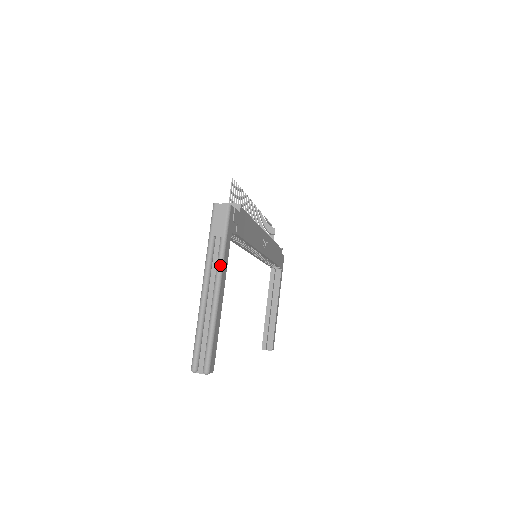
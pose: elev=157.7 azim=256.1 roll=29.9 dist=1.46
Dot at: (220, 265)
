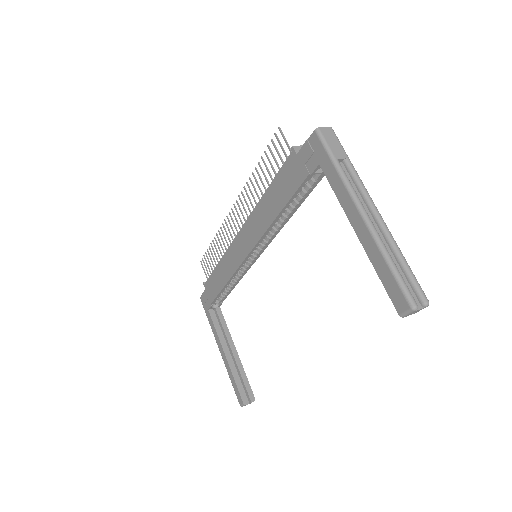
Dot at: (364, 186)
